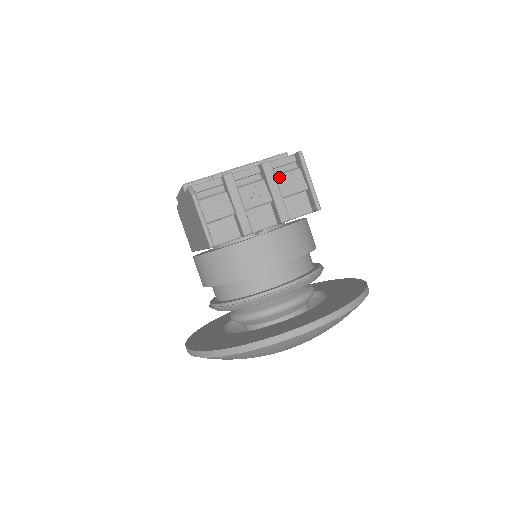
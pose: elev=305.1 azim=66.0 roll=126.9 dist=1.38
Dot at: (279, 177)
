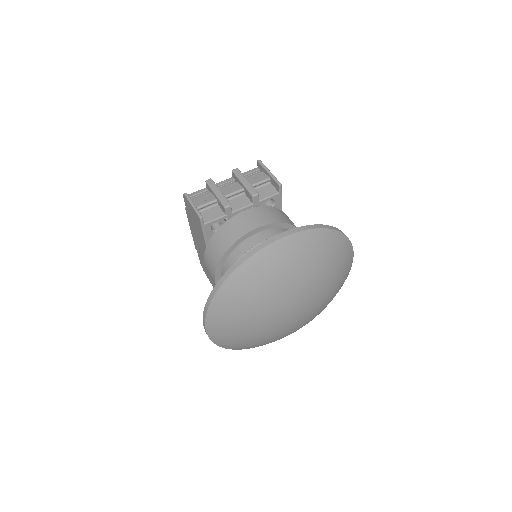
Dot at: (248, 178)
